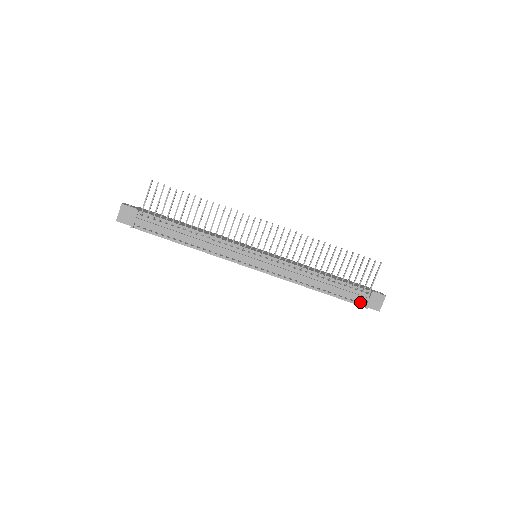
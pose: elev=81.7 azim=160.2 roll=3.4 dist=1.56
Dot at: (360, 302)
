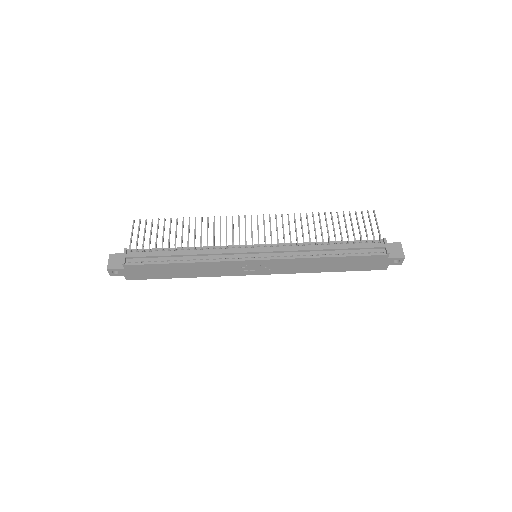
Dot at: (379, 252)
